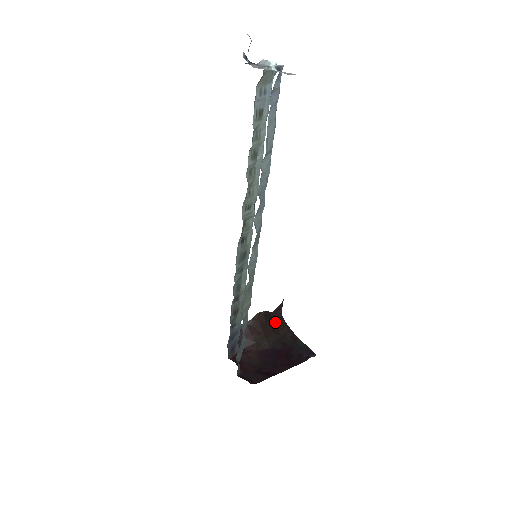
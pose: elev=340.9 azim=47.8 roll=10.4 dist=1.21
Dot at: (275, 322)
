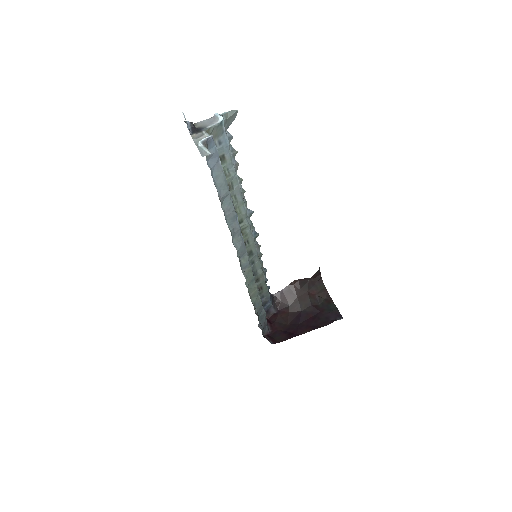
Dot at: (312, 286)
